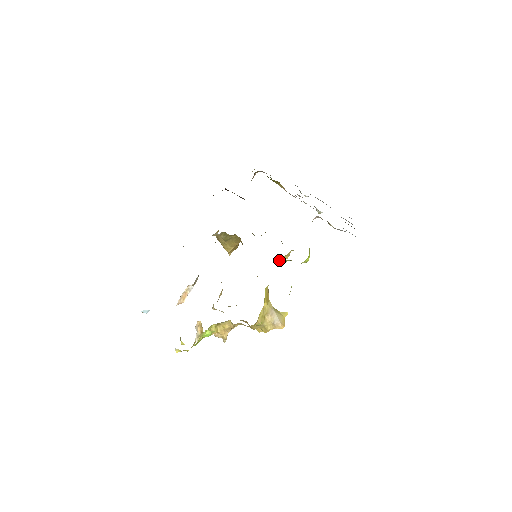
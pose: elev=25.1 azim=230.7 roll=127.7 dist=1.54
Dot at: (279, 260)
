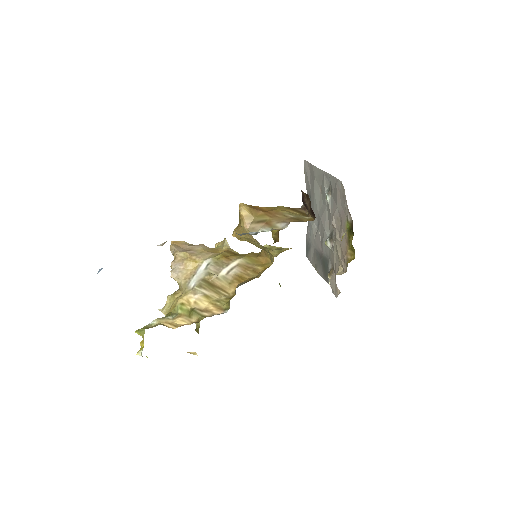
Dot at: occluded
